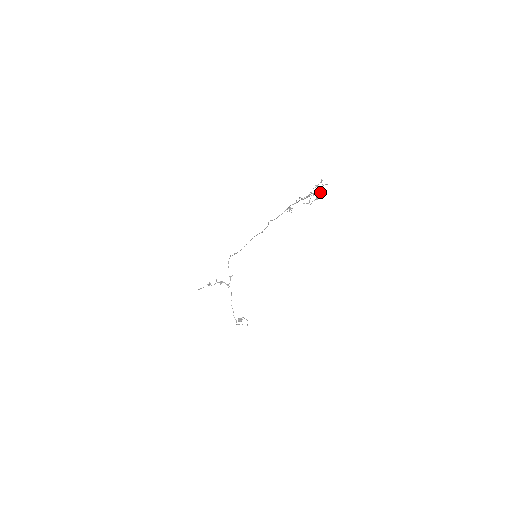
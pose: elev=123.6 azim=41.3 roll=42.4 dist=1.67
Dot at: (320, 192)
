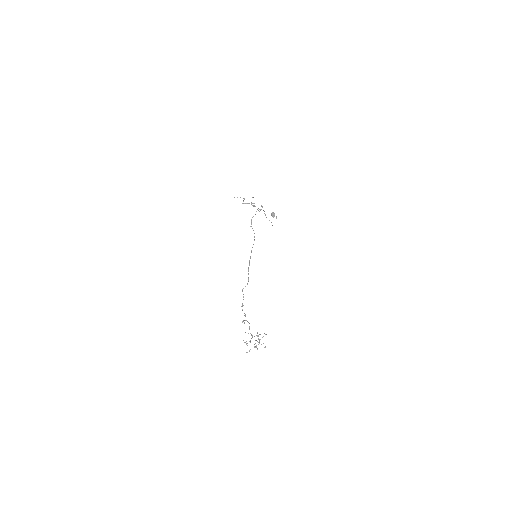
Dot at: occluded
